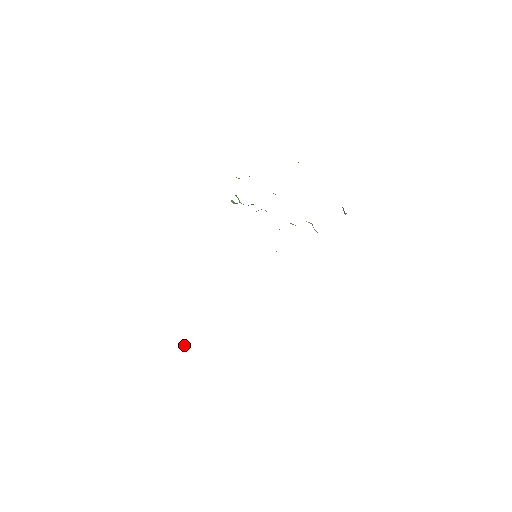
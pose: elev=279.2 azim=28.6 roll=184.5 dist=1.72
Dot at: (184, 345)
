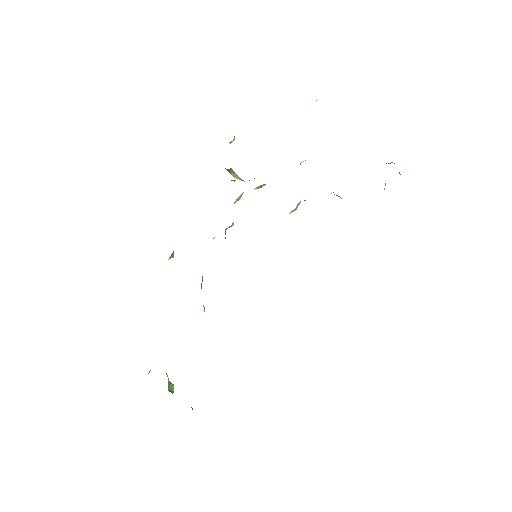
Dot at: (170, 384)
